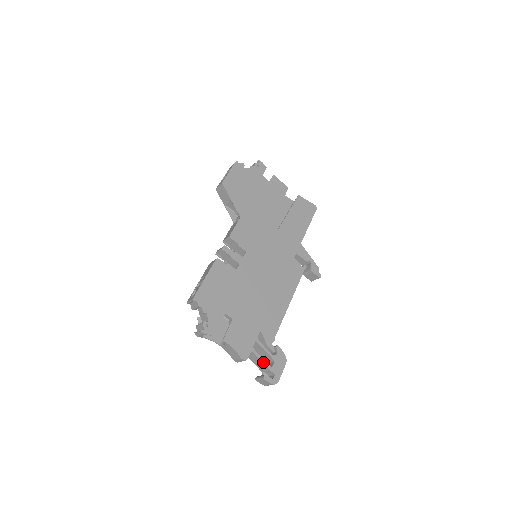
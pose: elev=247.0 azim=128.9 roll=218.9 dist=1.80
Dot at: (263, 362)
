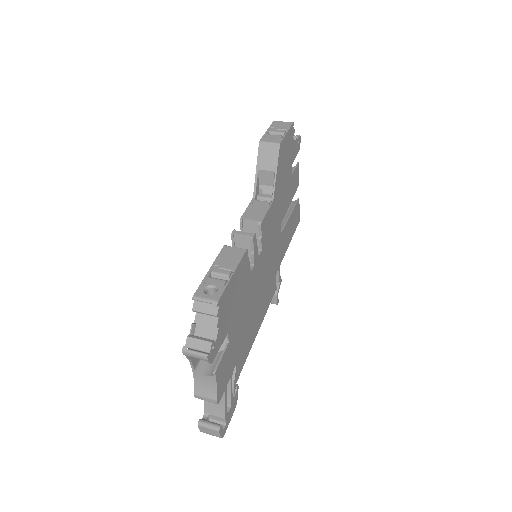
Dot at: (225, 407)
